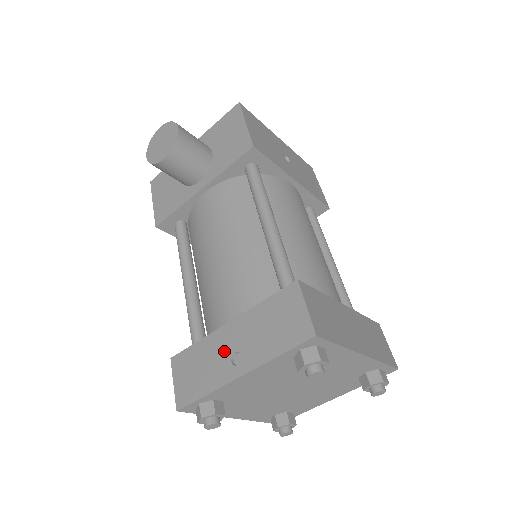
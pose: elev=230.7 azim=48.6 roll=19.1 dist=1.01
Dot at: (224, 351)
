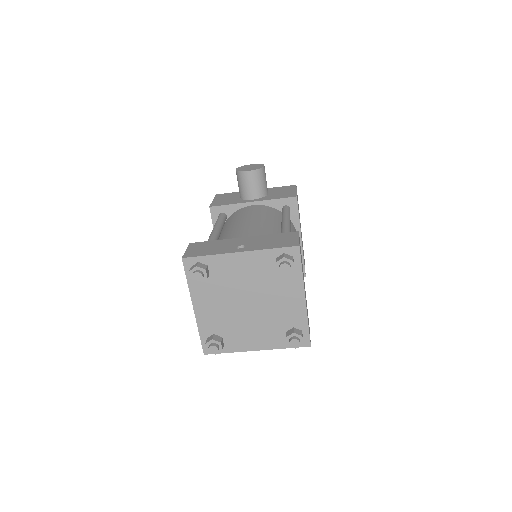
Dot at: (234, 244)
